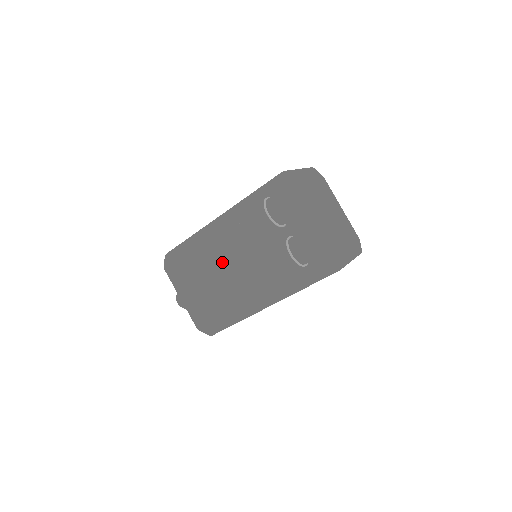
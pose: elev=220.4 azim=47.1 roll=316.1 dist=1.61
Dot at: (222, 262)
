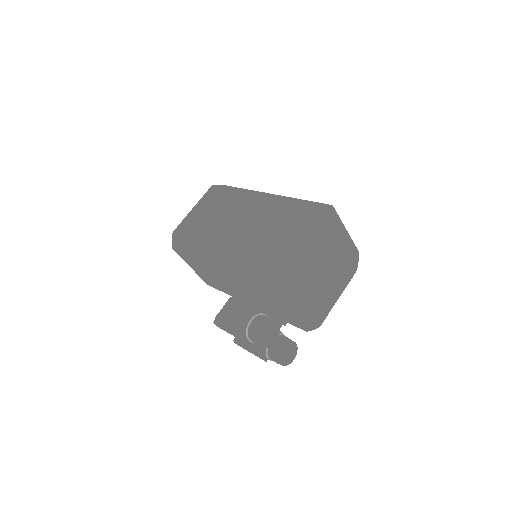
Dot at: (222, 279)
